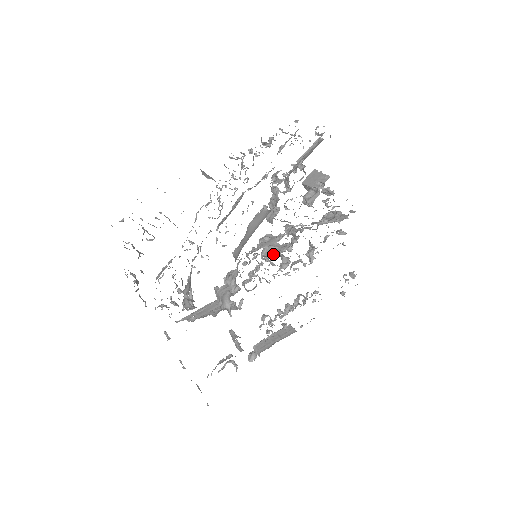
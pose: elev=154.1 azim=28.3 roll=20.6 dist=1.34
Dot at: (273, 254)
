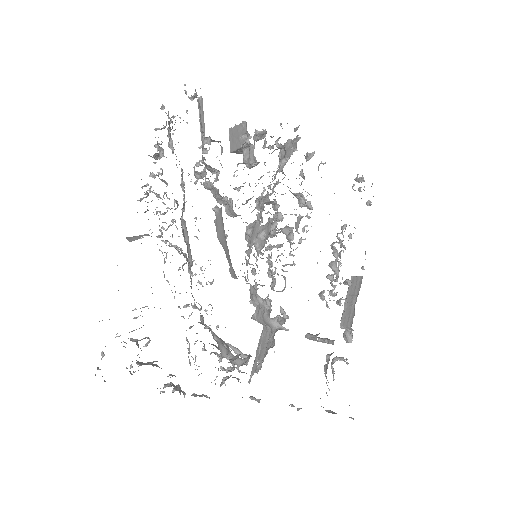
Dot at: (271, 237)
